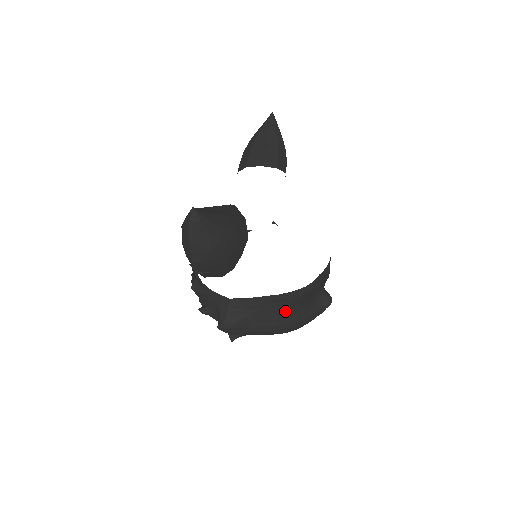
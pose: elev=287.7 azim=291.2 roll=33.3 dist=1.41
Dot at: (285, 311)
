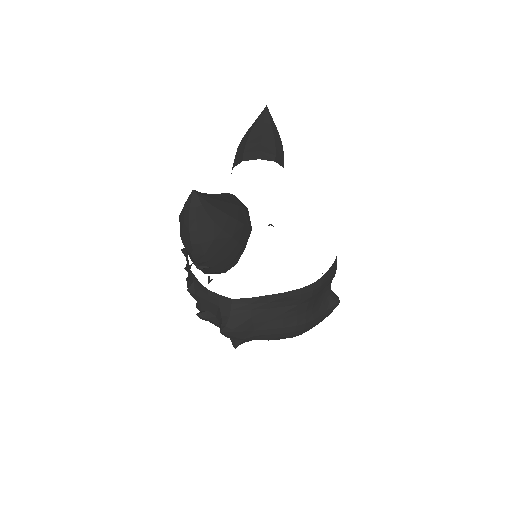
Dot at: (292, 311)
